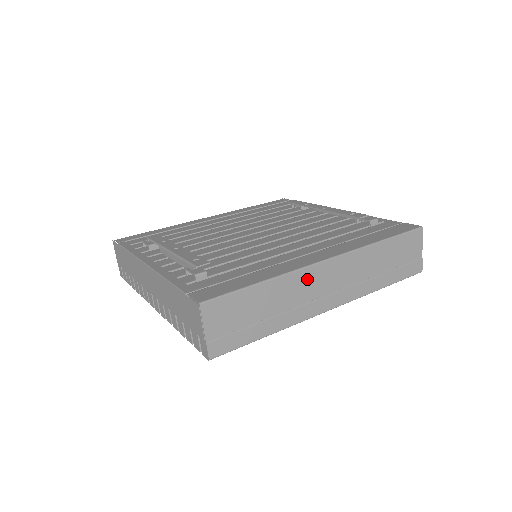
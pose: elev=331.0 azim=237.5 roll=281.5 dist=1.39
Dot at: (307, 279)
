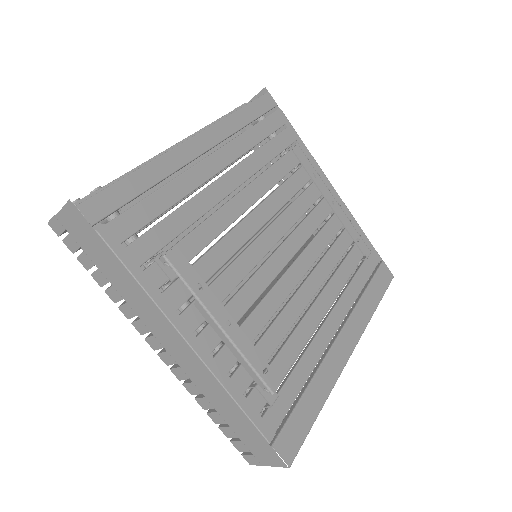
Dot at: occluded
